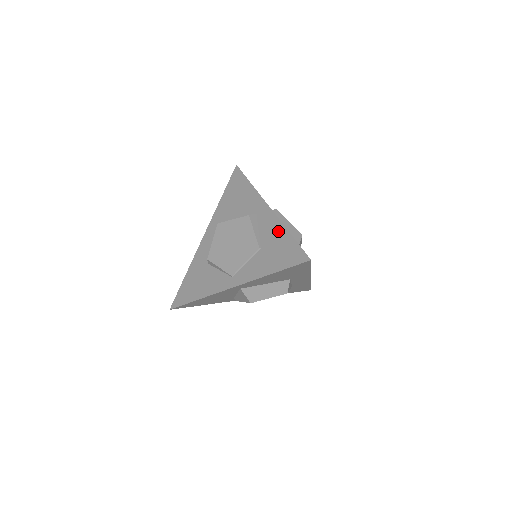
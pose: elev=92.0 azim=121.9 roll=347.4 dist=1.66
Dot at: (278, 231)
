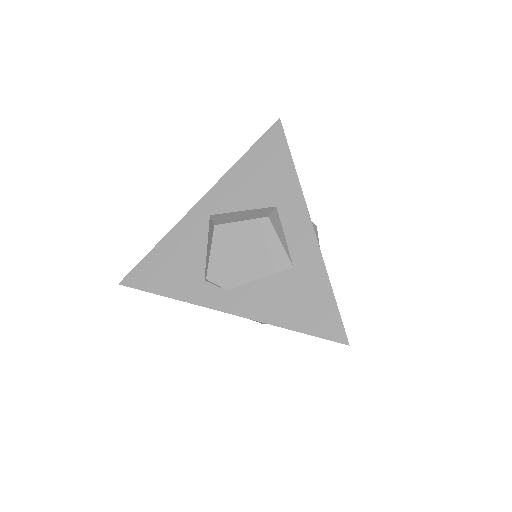
Dot at: occluded
